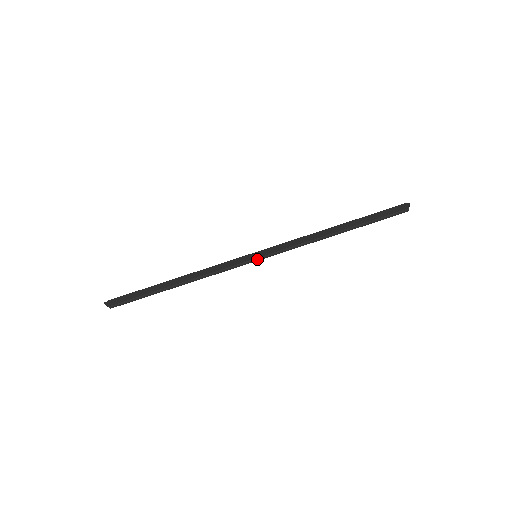
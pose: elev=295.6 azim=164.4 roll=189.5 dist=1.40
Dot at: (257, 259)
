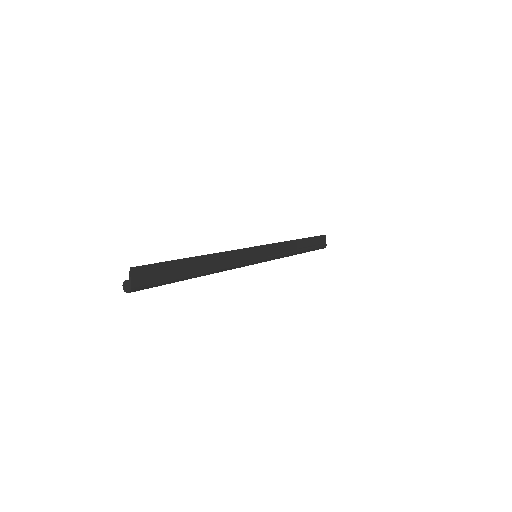
Dot at: (258, 258)
